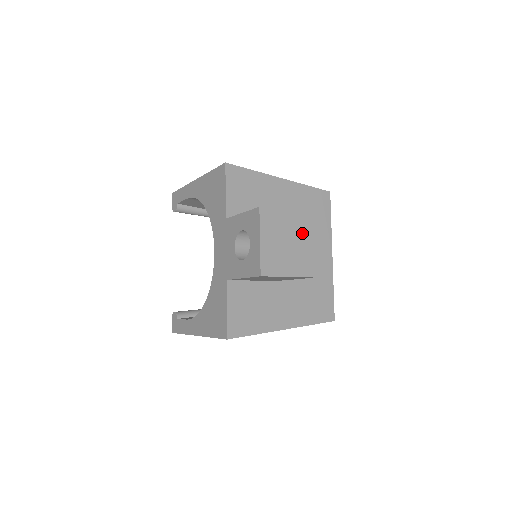
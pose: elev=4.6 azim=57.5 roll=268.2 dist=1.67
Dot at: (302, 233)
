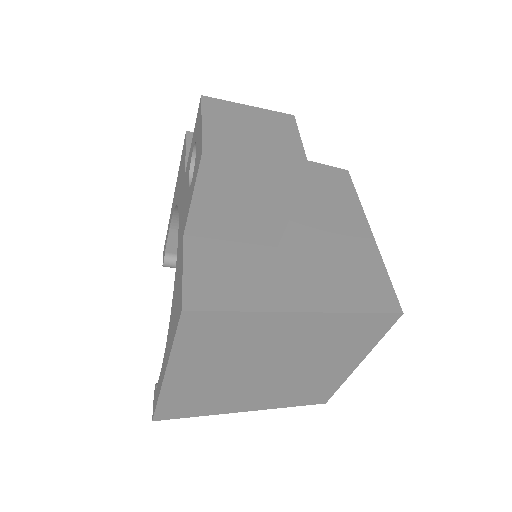
Dot at: (277, 128)
